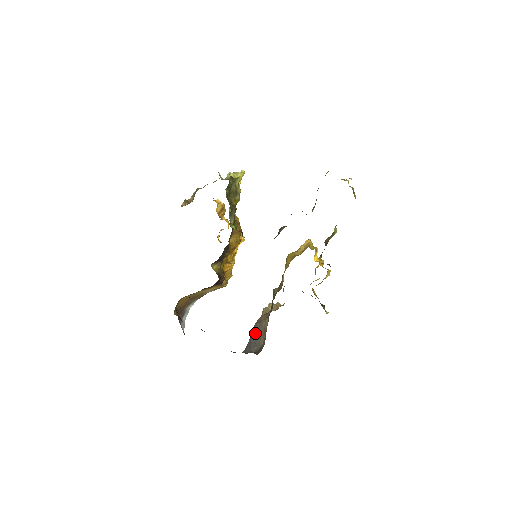
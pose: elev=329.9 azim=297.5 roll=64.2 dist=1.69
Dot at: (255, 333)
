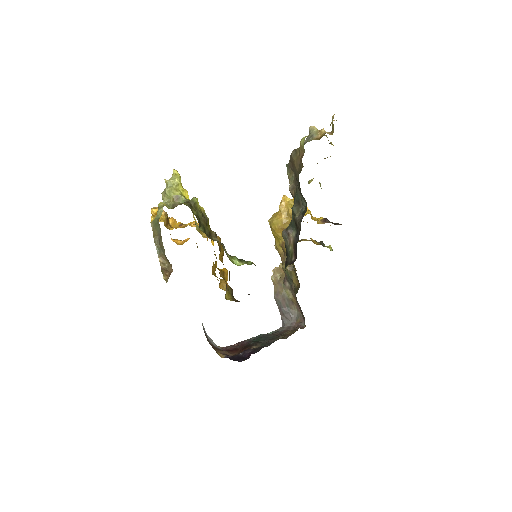
Dot at: (283, 306)
